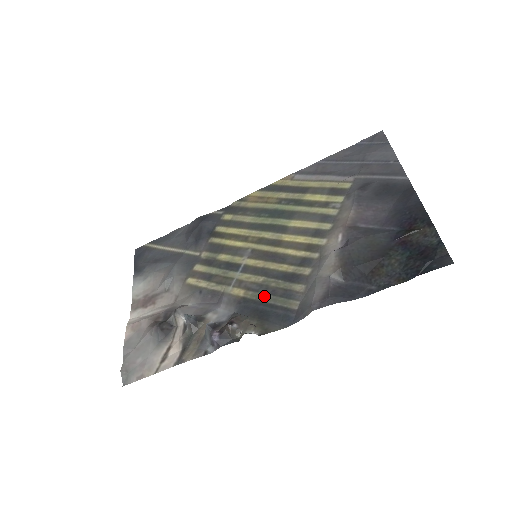
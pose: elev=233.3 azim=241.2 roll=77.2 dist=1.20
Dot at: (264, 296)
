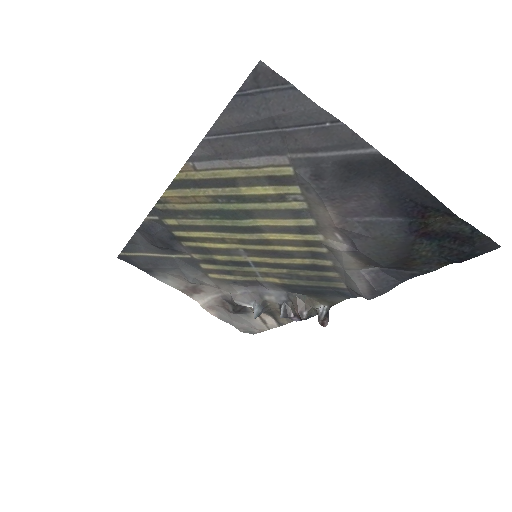
Dot at: (303, 282)
